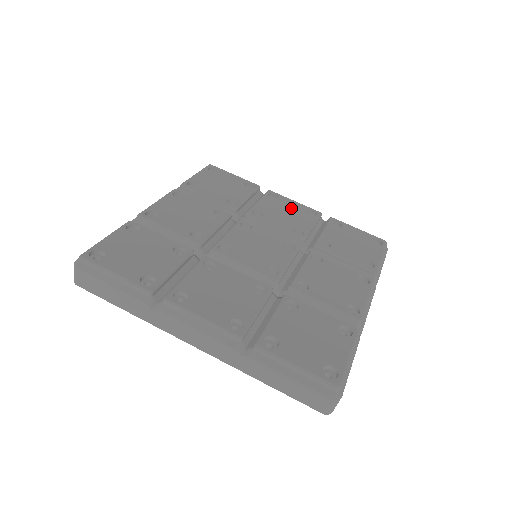
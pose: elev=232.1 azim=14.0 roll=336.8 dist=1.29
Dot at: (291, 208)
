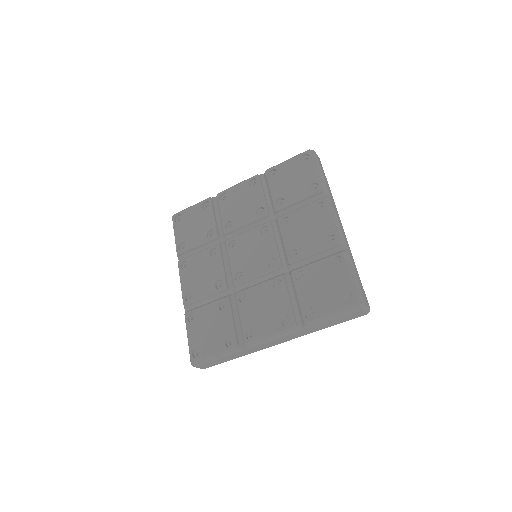
Dot at: (318, 226)
